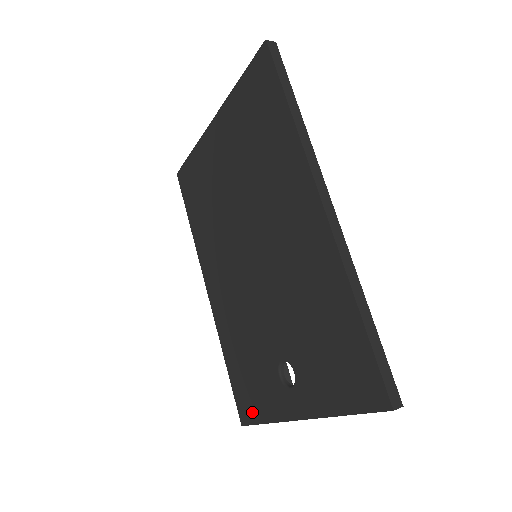
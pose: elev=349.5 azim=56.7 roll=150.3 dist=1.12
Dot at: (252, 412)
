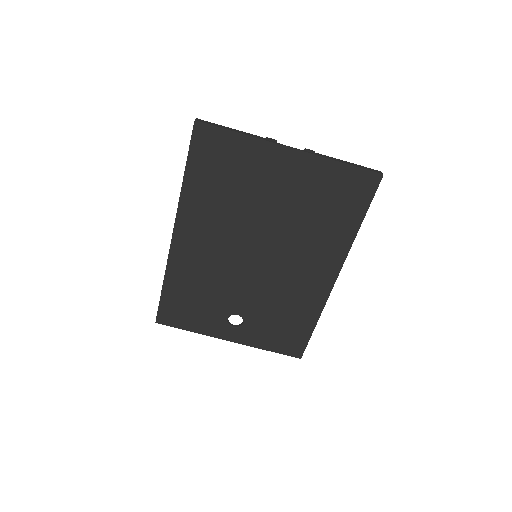
Dot at: (178, 322)
